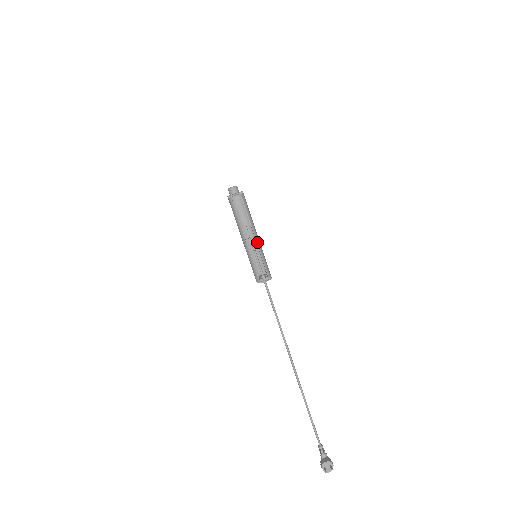
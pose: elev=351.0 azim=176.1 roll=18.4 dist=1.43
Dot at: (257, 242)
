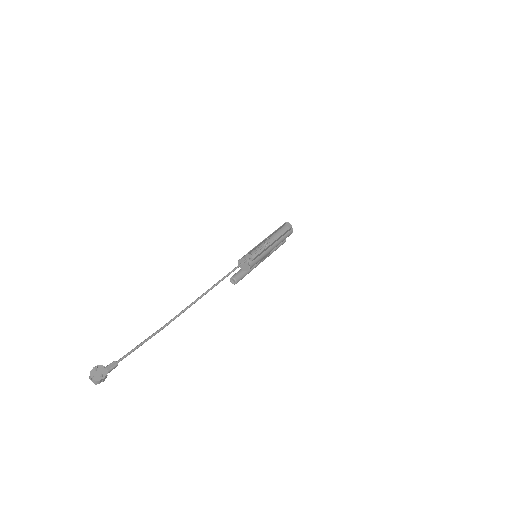
Dot at: (269, 248)
